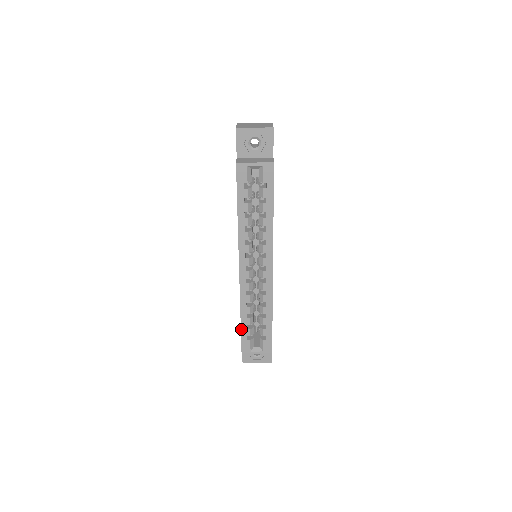
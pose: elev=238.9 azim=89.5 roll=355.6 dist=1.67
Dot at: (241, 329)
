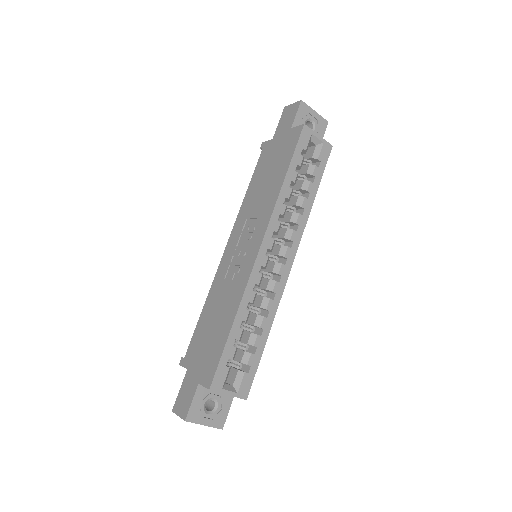
Dot at: (226, 344)
